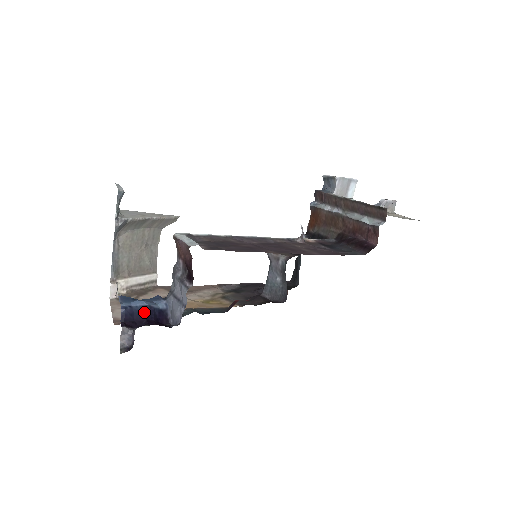
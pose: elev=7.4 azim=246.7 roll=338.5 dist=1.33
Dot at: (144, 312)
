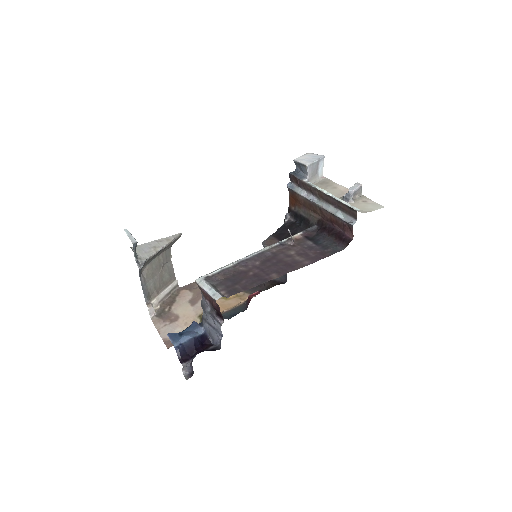
Dot at: (191, 344)
